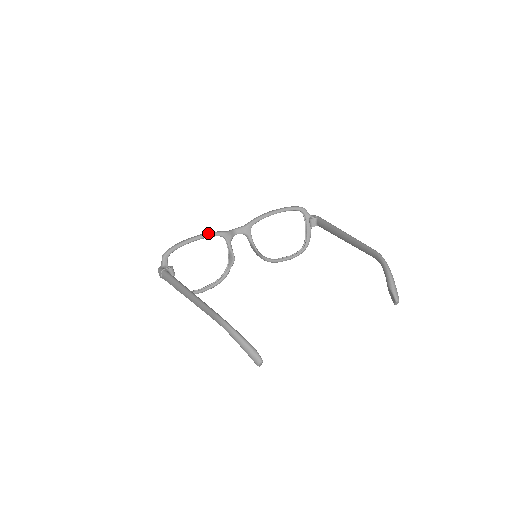
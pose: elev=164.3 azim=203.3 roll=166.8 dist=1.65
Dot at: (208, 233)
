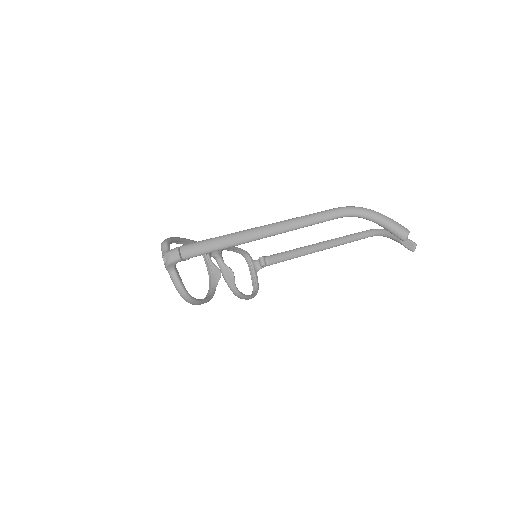
Dot at: (193, 240)
